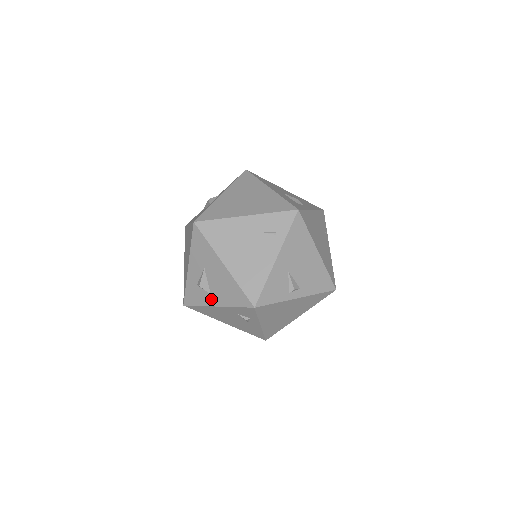
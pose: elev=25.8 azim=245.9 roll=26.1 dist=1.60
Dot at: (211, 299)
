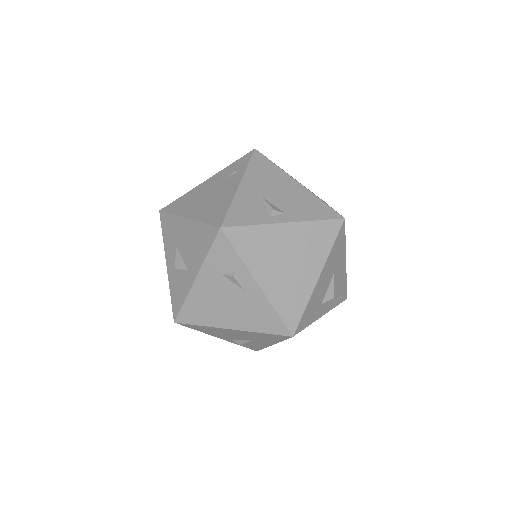
Dot at: (189, 276)
